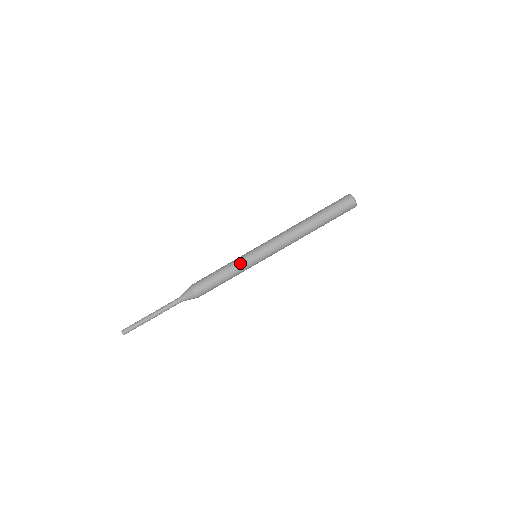
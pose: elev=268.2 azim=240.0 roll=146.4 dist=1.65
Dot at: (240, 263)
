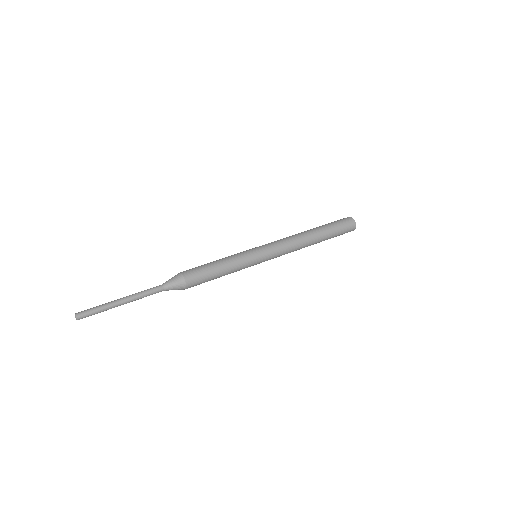
Dot at: (242, 258)
